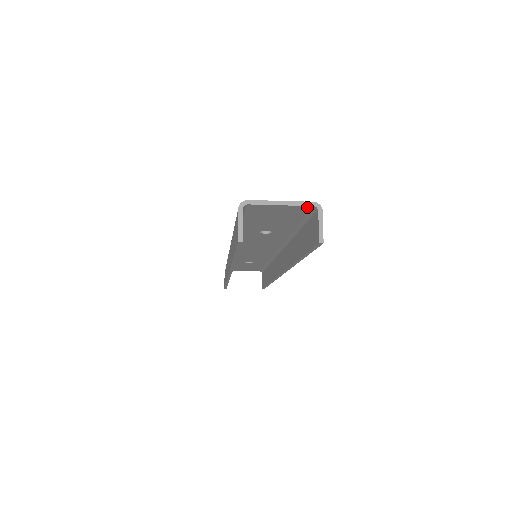
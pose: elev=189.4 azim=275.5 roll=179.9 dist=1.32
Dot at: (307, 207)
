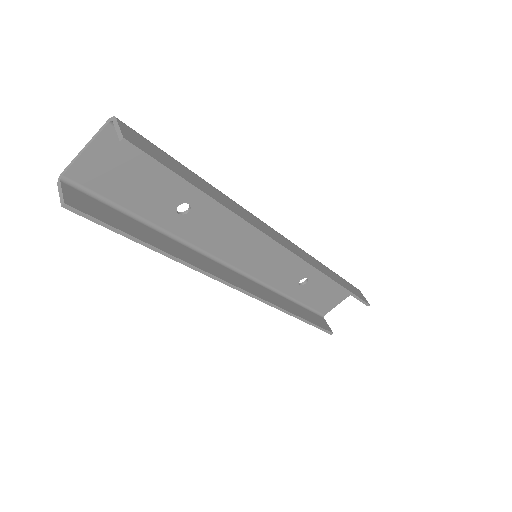
Dot at: (109, 130)
